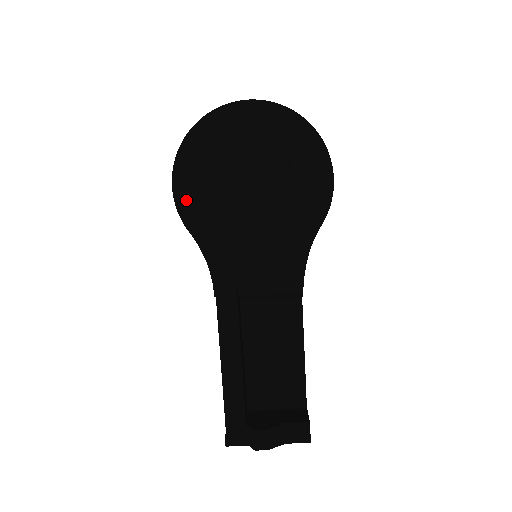
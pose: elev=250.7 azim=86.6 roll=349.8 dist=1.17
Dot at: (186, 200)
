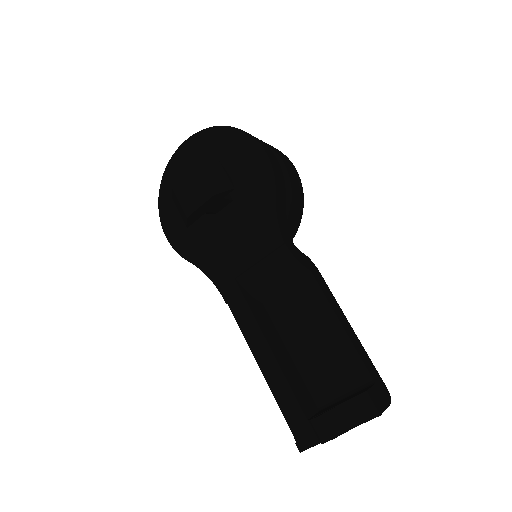
Dot at: (177, 238)
